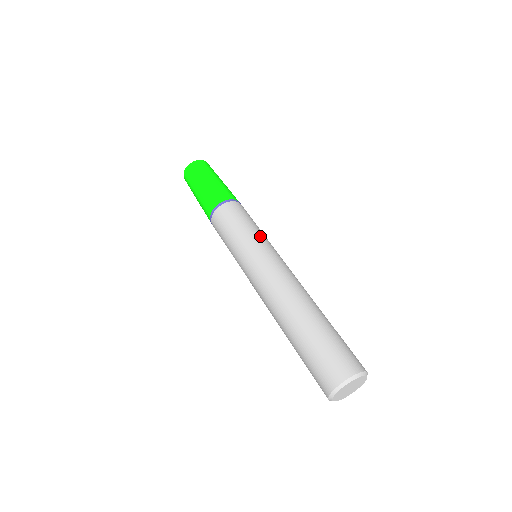
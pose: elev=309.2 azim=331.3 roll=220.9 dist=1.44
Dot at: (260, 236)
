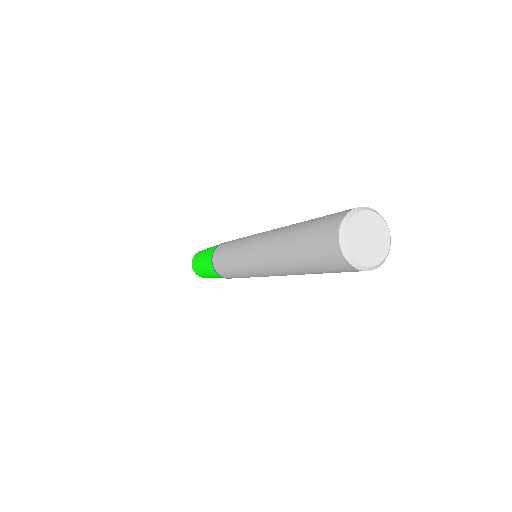
Dot at: occluded
